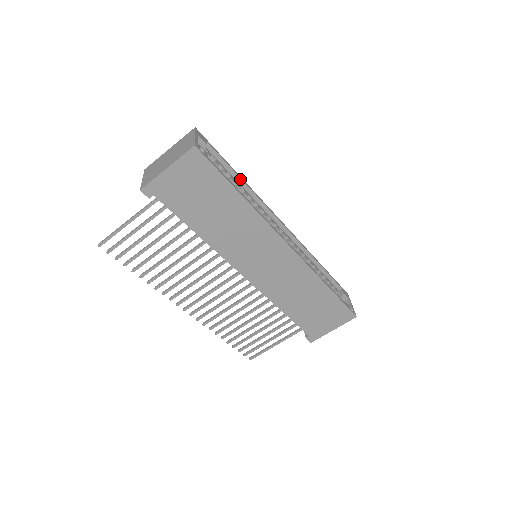
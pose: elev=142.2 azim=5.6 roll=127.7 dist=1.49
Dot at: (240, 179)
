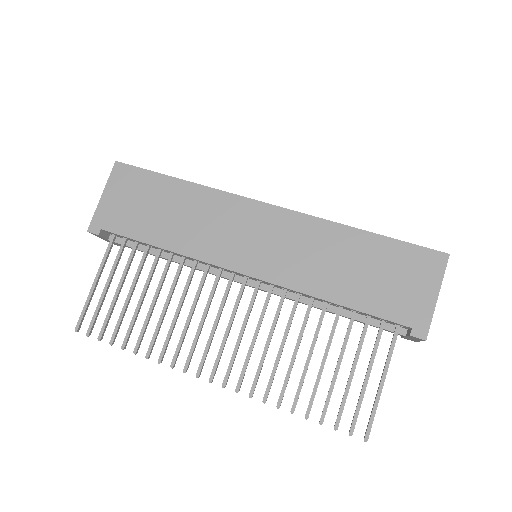
Dot at: occluded
